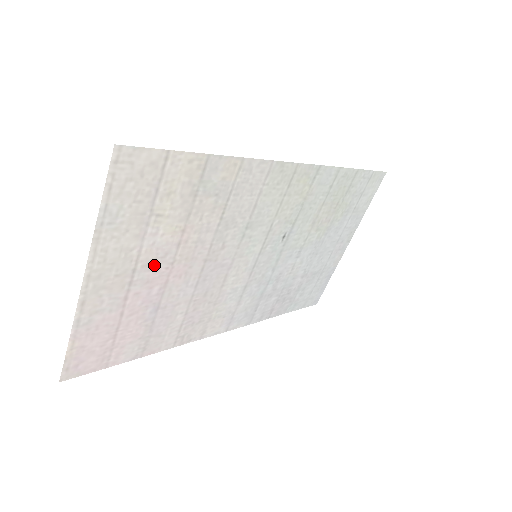
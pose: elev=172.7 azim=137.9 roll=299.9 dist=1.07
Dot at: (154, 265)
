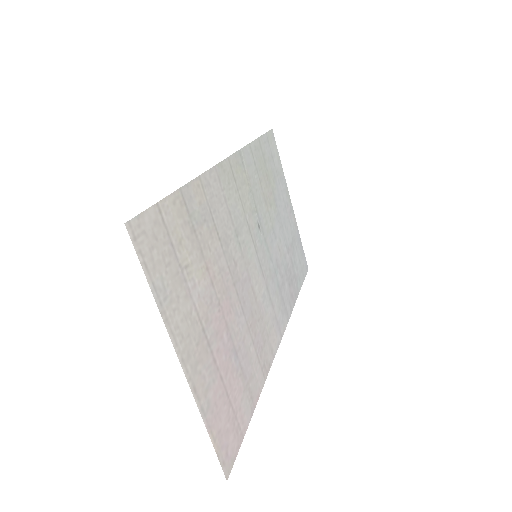
Dot at: (211, 315)
